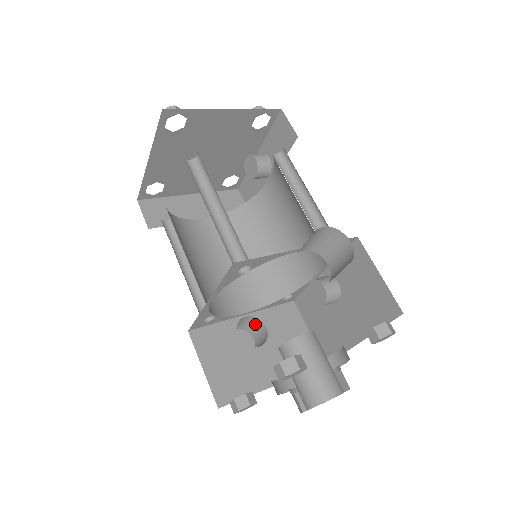
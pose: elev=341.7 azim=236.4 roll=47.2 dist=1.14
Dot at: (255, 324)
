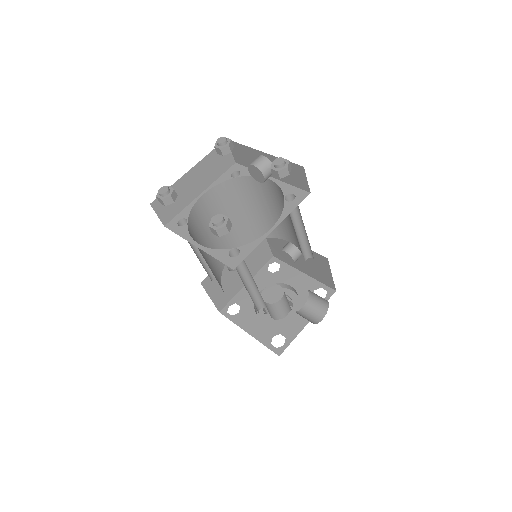
Dot at: occluded
